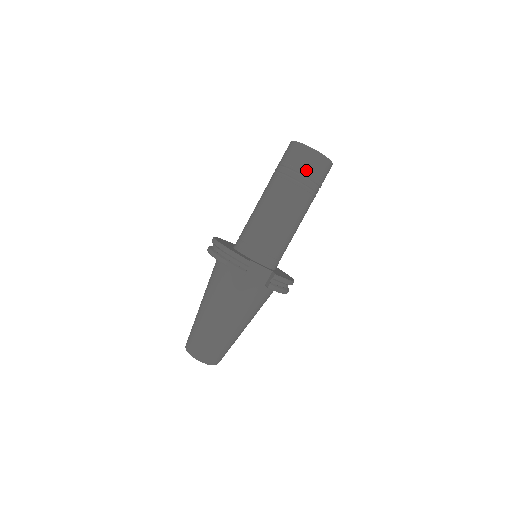
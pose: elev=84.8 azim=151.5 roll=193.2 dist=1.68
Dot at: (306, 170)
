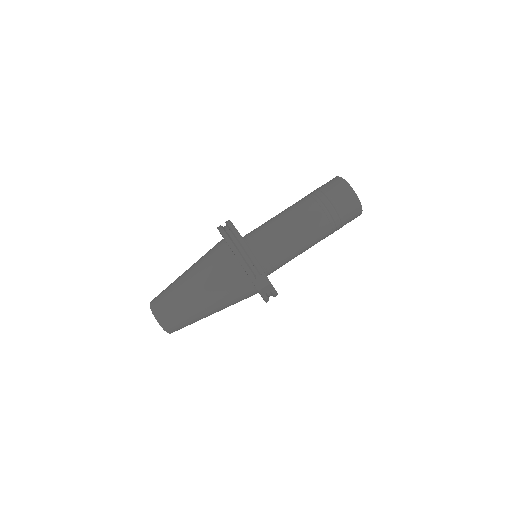
Dot at: (343, 213)
